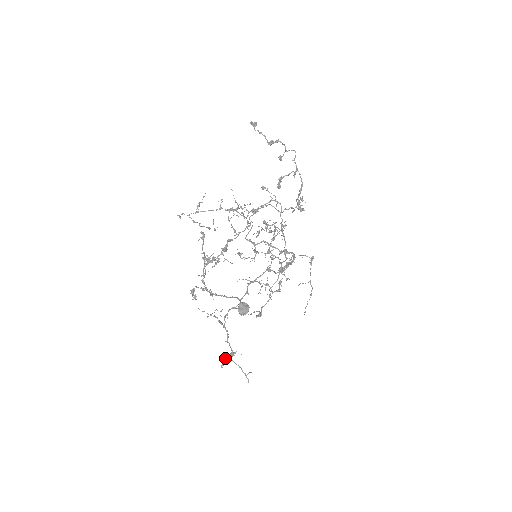
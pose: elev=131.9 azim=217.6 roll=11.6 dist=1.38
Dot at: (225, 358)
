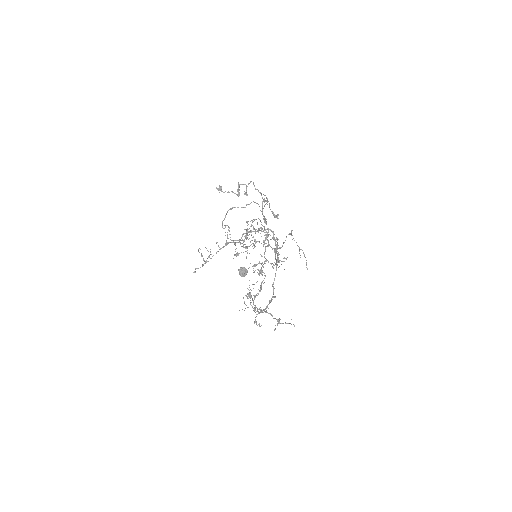
Dot at: (275, 325)
